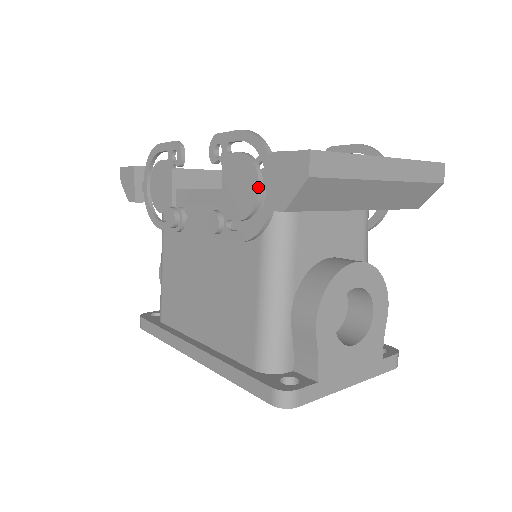
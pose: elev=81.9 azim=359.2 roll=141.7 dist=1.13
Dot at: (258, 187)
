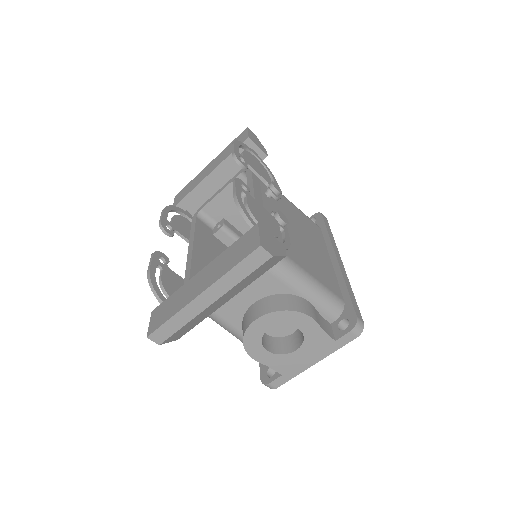
Dot at: occluded
